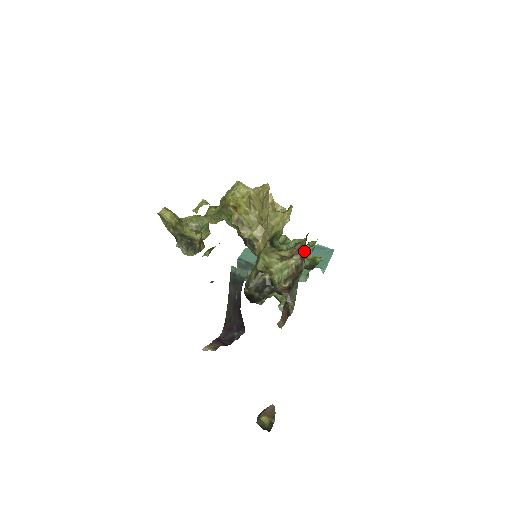
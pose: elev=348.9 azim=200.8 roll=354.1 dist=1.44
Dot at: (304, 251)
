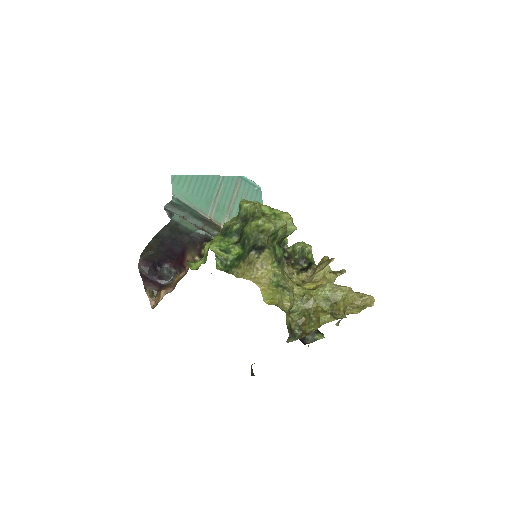
Dot at: occluded
